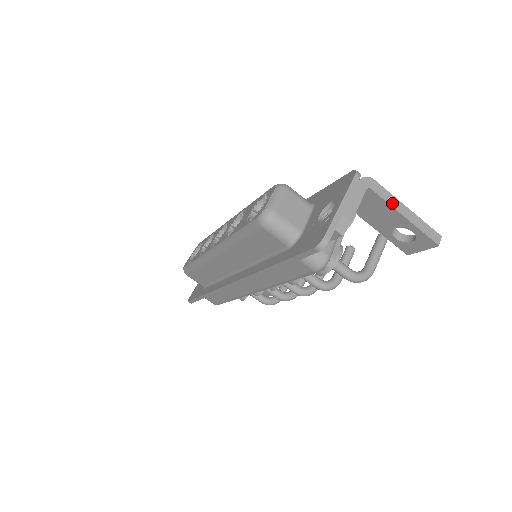
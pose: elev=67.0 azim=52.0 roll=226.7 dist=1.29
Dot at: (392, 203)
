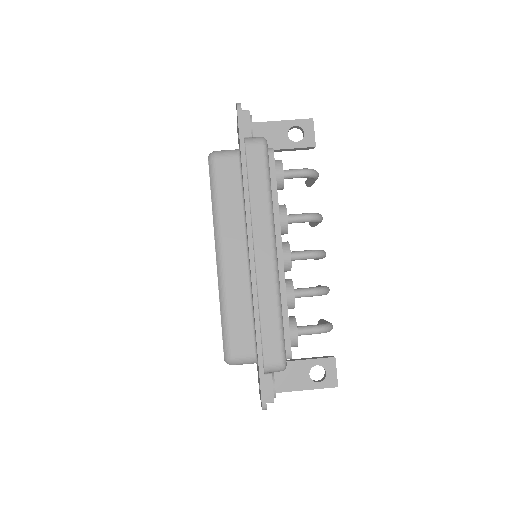
Dot at: (268, 122)
